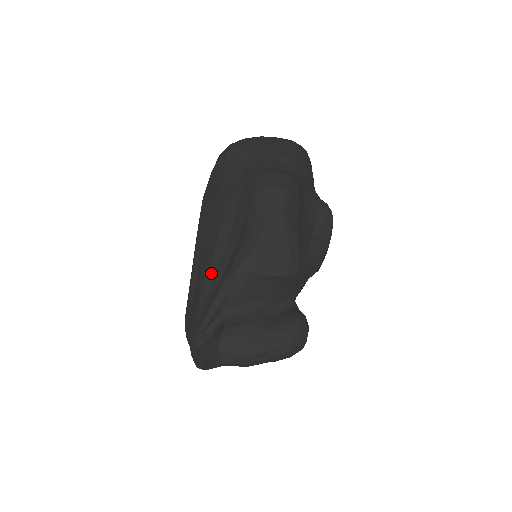
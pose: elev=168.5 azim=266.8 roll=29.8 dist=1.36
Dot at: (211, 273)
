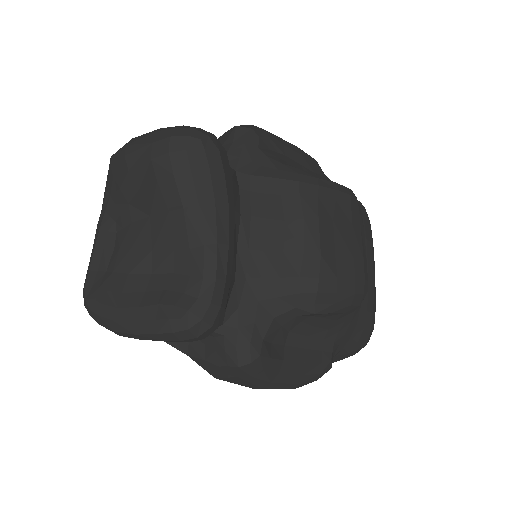
Dot at: occluded
